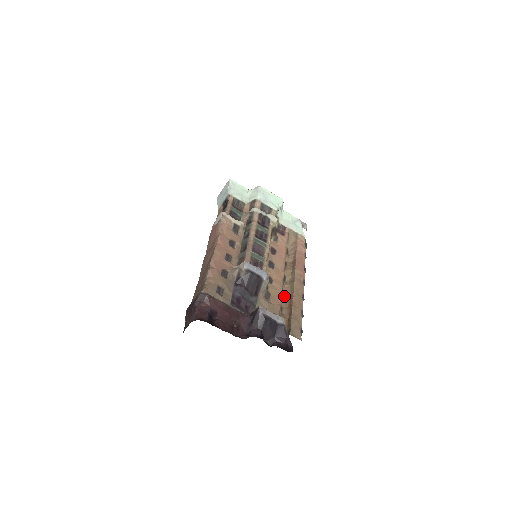
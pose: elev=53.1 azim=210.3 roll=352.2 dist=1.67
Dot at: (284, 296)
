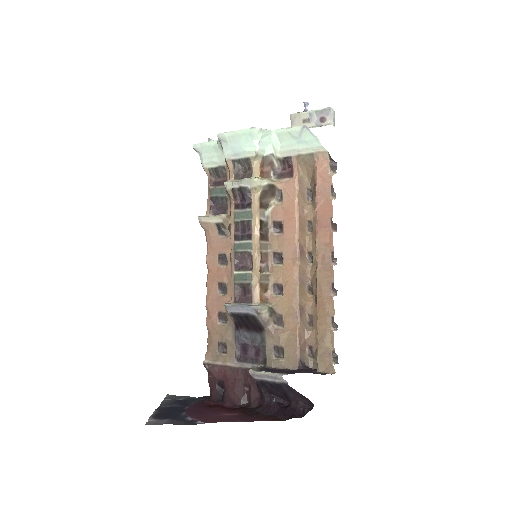
Dot at: (313, 292)
